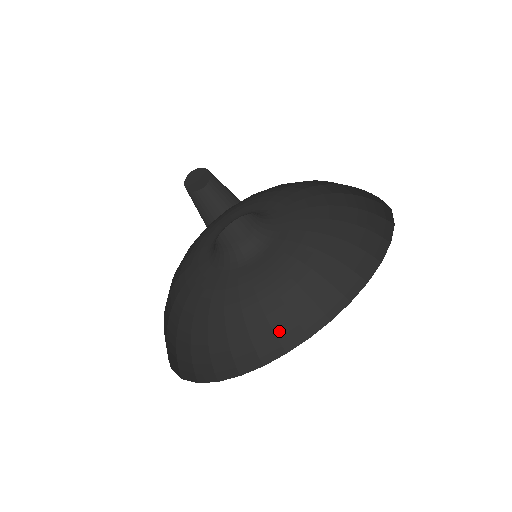
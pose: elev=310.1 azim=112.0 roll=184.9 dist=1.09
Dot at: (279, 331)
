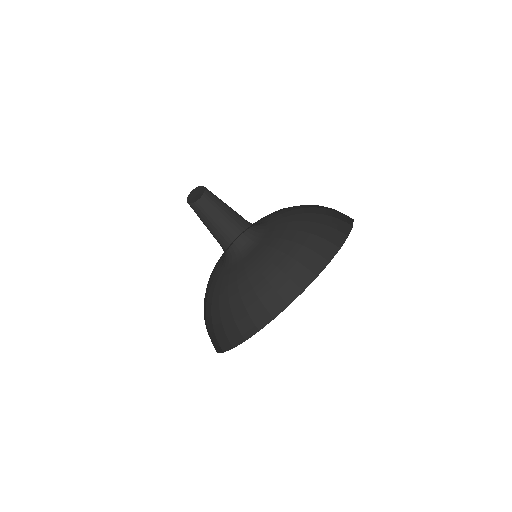
Dot at: (280, 291)
